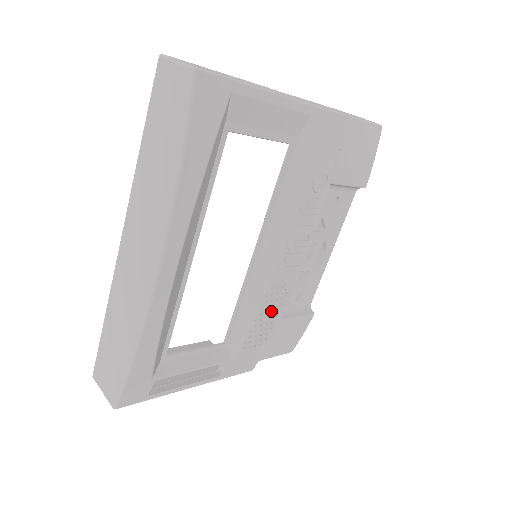
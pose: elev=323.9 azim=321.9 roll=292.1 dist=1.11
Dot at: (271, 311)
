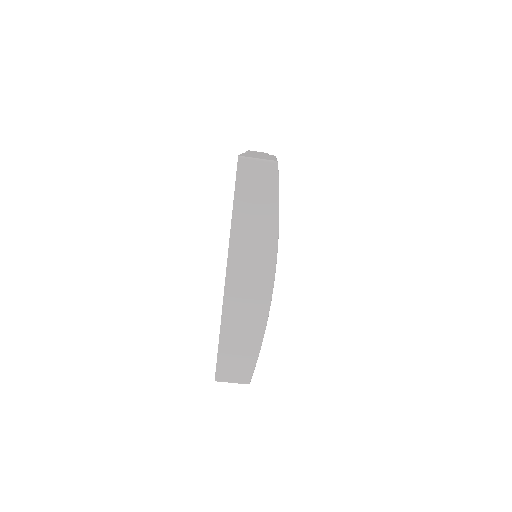
Dot at: occluded
